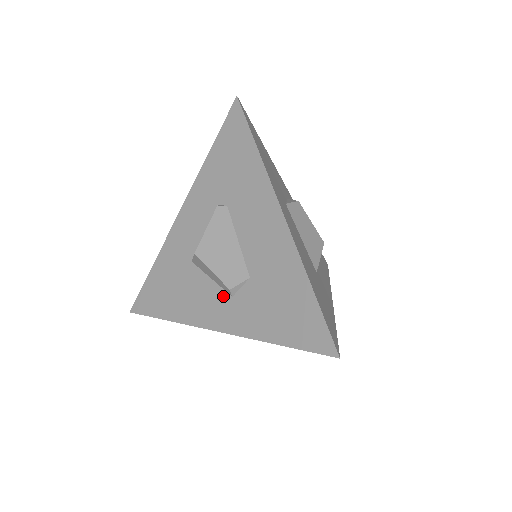
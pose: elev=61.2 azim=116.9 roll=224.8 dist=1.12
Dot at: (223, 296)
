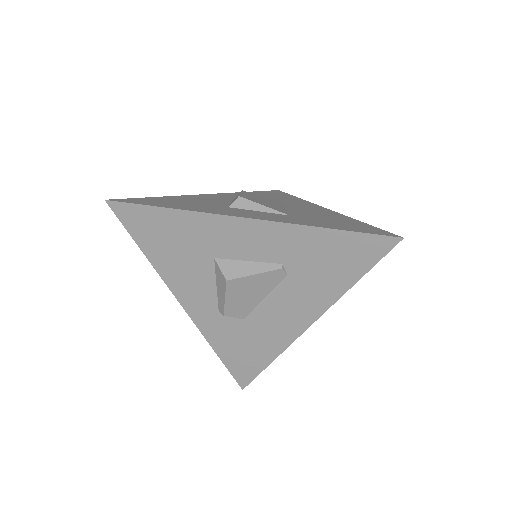
Dot at: (213, 303)
